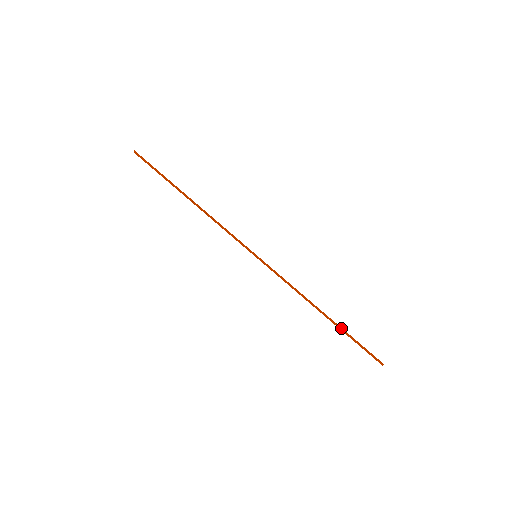
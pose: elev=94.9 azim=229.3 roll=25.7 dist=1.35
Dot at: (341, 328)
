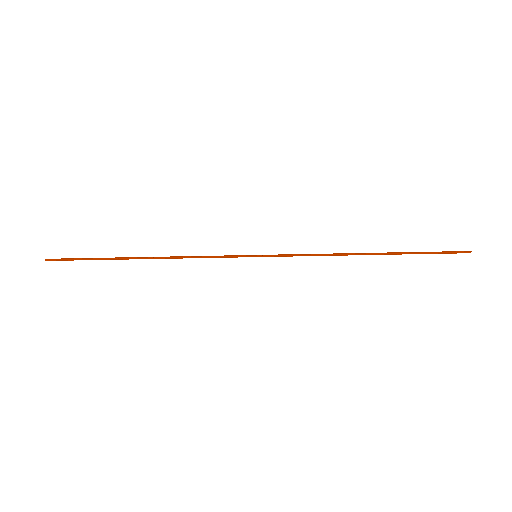
Dot at: (400, 253)
